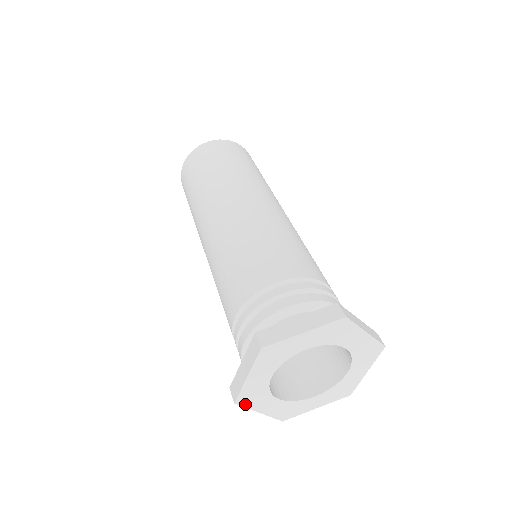
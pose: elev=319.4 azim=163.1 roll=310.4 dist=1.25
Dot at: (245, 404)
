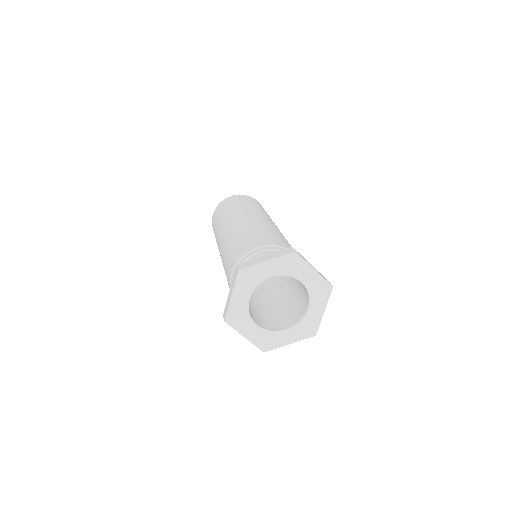
Dot at: (232, 324)
